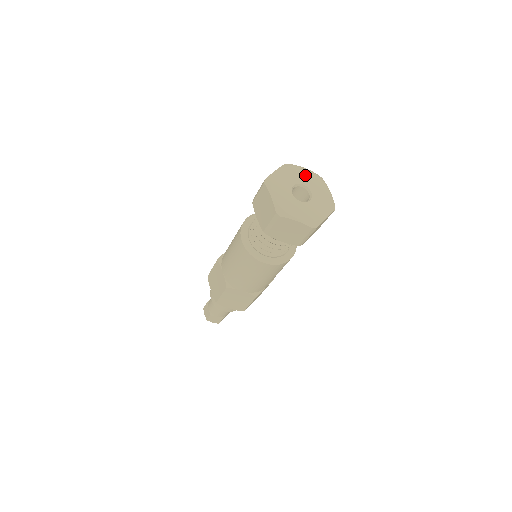
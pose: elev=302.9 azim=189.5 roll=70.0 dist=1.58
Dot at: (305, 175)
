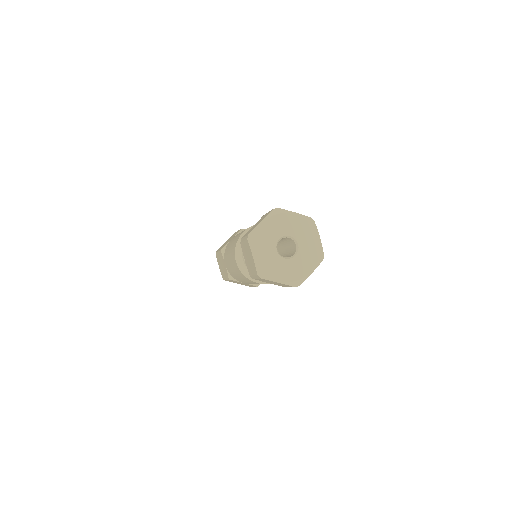
Dot at: (311, 241)
